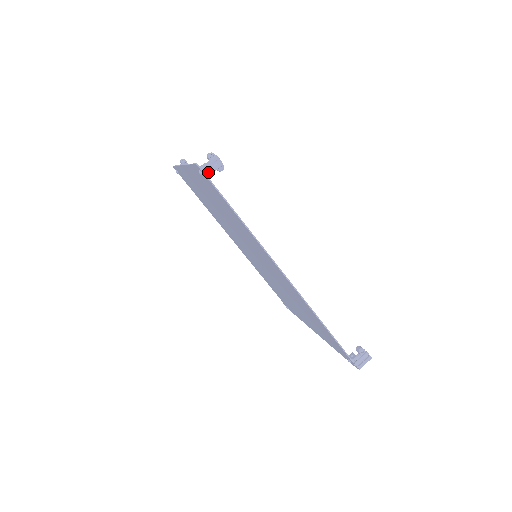
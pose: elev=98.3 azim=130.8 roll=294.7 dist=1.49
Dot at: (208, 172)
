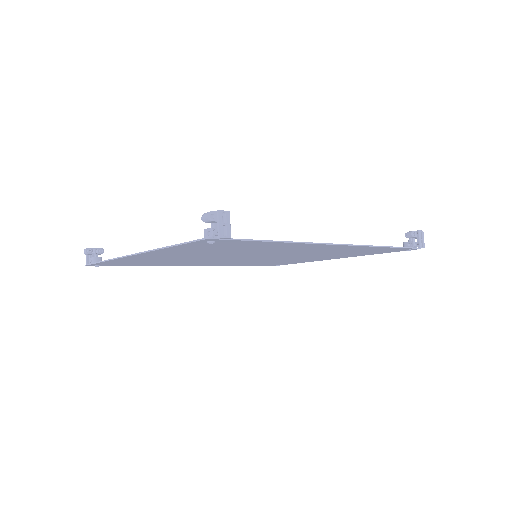
Dot at: (227, 234)
